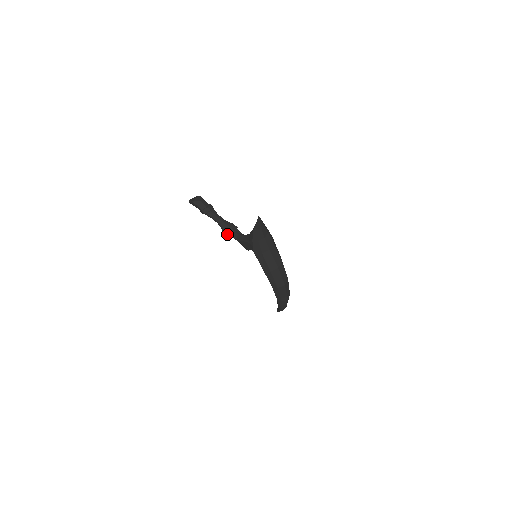
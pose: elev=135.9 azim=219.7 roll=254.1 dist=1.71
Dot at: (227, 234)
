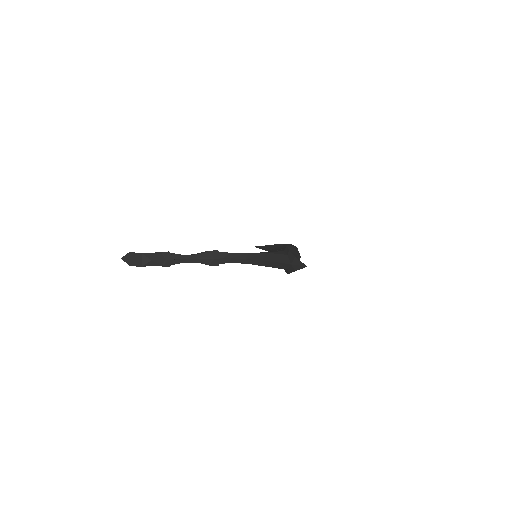
Dot at: occluded
